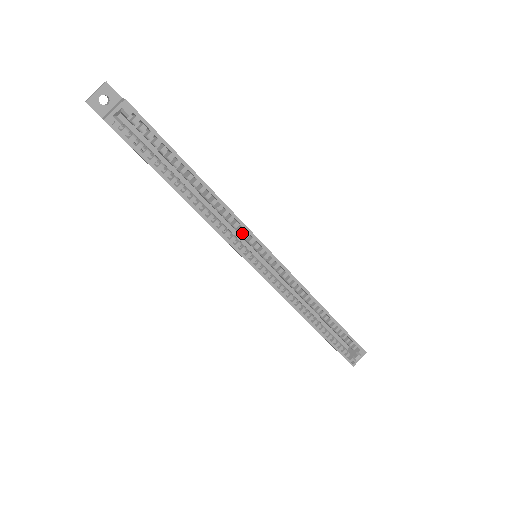
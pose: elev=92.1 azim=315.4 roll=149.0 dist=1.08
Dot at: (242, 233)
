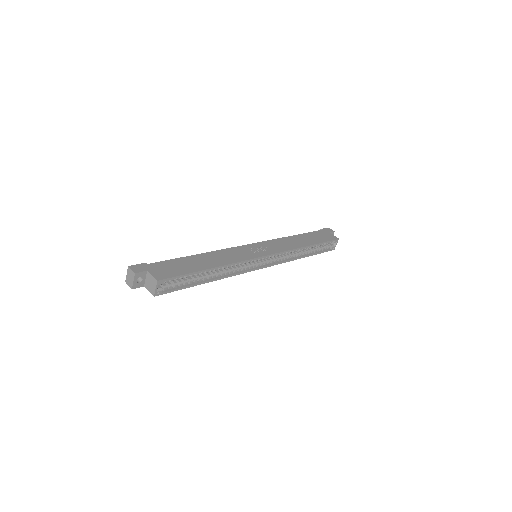
Dot at: occluded
